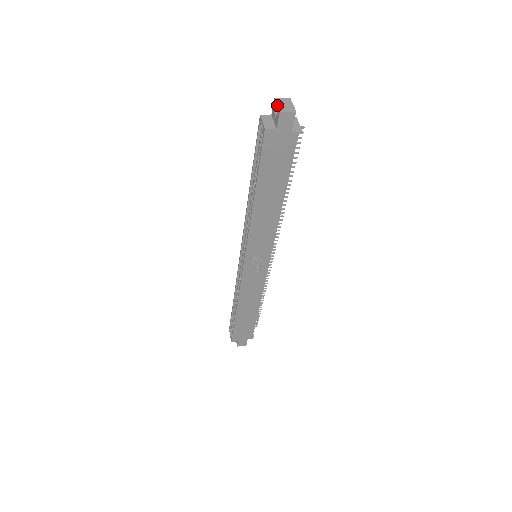
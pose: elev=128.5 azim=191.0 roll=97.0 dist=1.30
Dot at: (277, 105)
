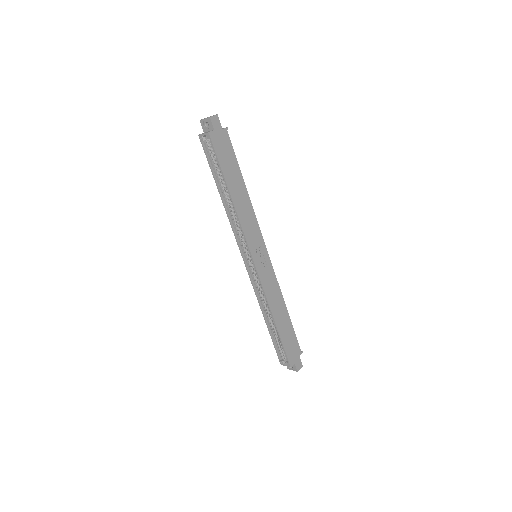
Dot at: (205, 118)
